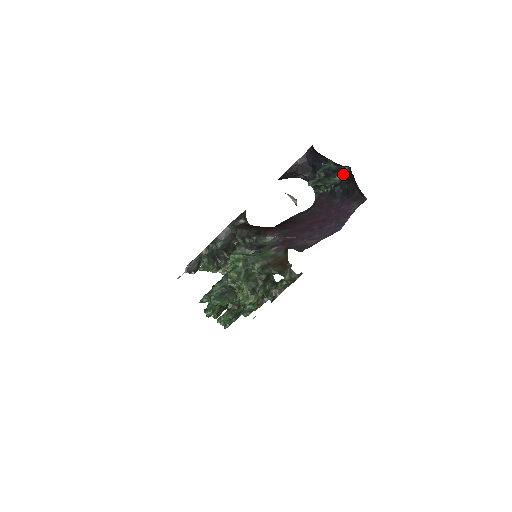
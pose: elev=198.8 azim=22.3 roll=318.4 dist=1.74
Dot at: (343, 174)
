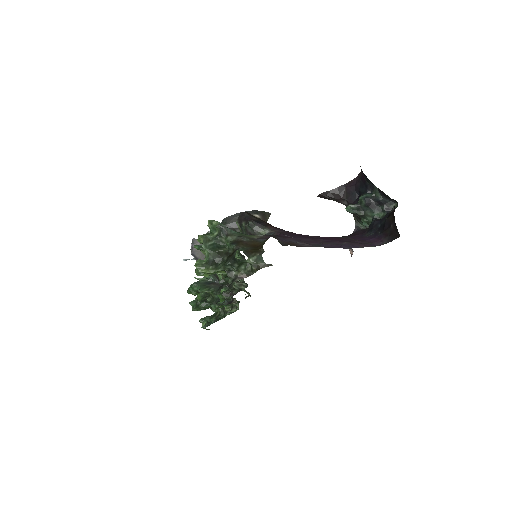
Dot at: (389, 210)
